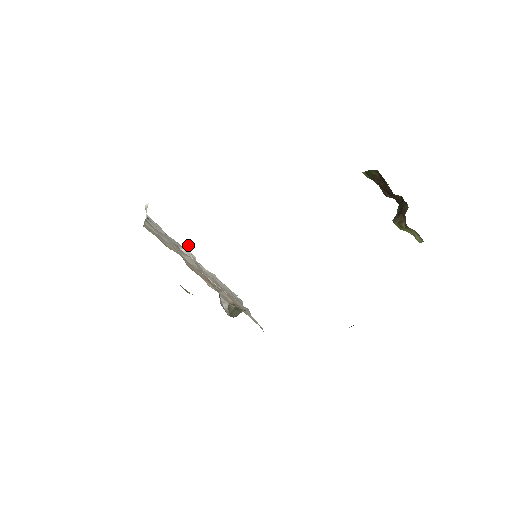
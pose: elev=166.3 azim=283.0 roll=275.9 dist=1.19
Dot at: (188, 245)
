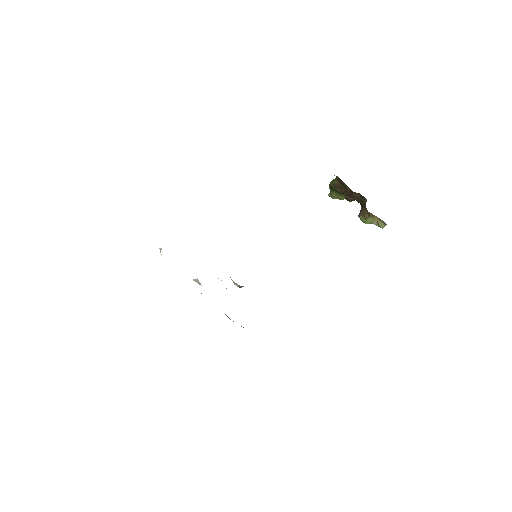
Dot at: (197, 279)
